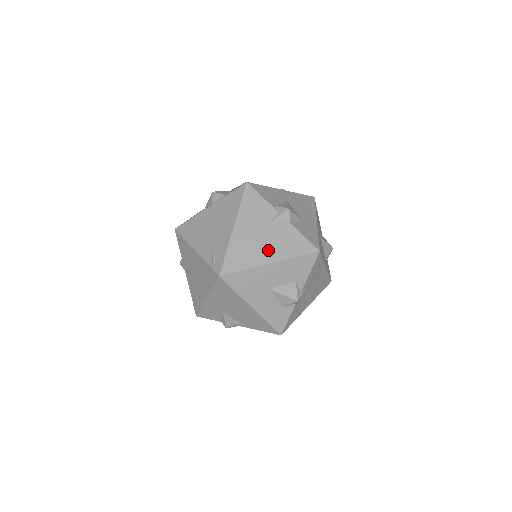
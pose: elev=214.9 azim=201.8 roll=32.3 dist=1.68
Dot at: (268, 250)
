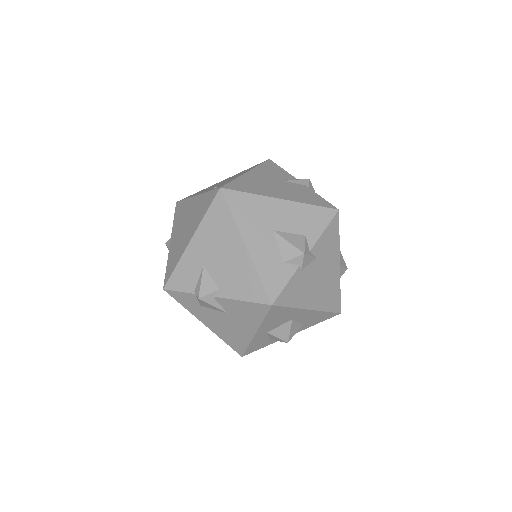
Dot at: (281, 192)
